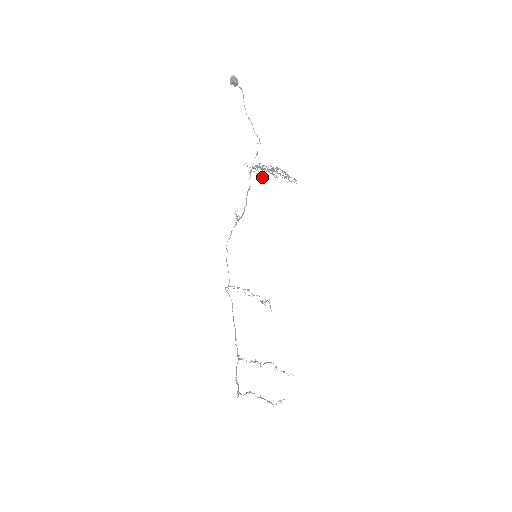
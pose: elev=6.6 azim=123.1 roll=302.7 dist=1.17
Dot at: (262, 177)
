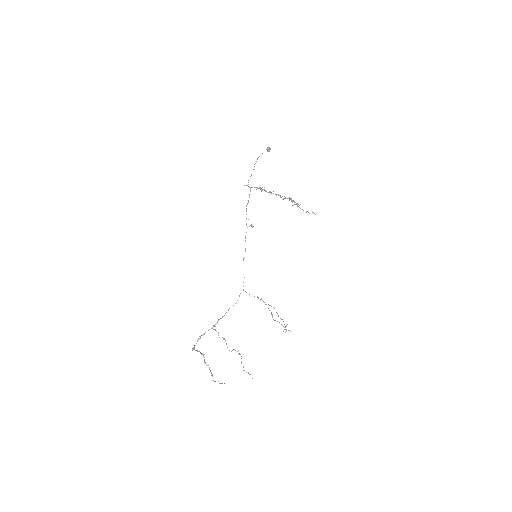
Dot at: occluded
